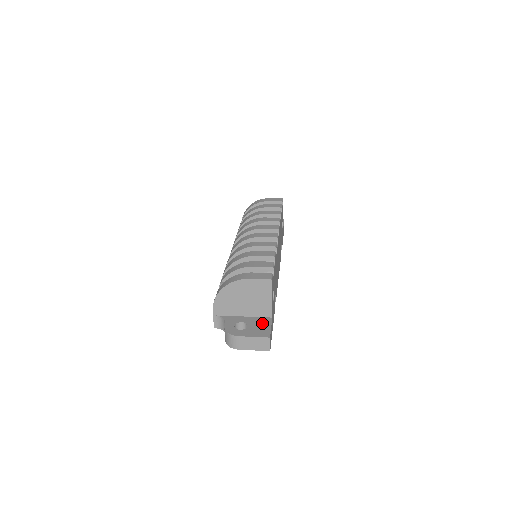
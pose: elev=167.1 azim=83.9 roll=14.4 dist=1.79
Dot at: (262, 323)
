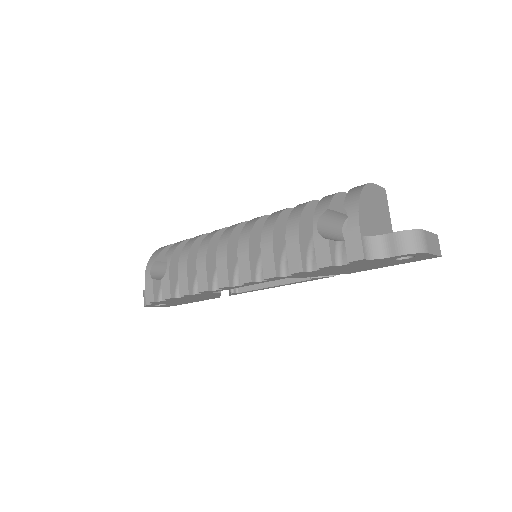
Dot at: occluded
